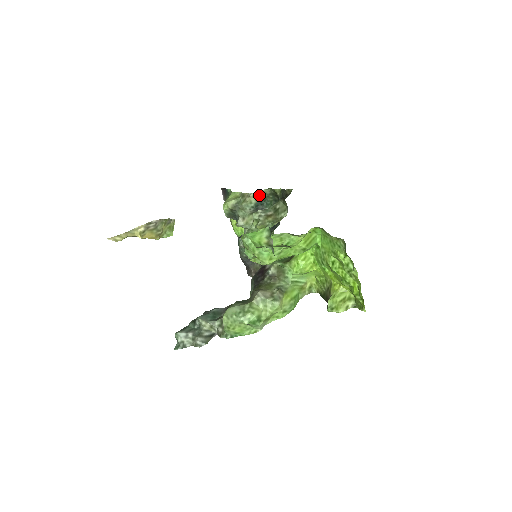
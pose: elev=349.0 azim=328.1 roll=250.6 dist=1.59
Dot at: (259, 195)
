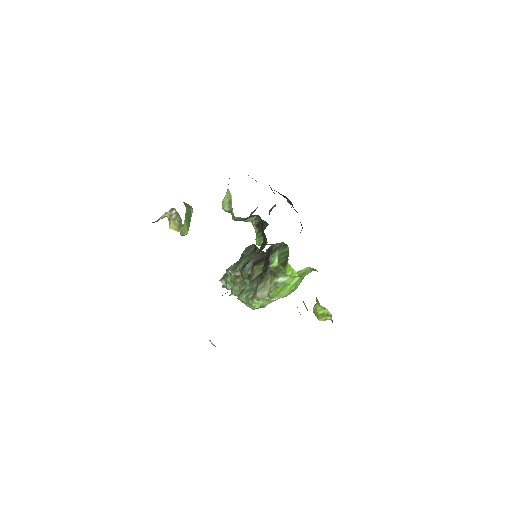
Dot at: (243, 218)
